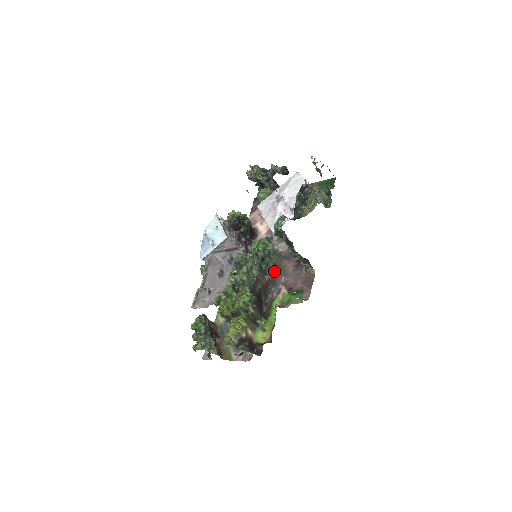
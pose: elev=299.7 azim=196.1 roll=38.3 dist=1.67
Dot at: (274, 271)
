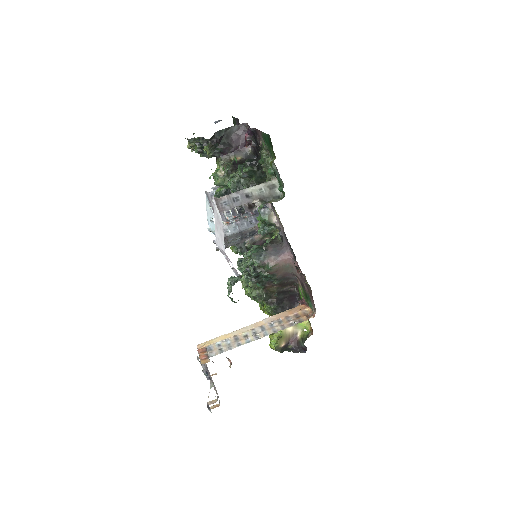
Dot at: (276, 279)
